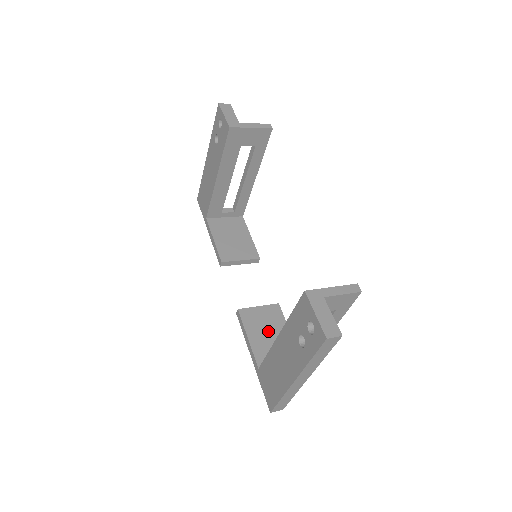
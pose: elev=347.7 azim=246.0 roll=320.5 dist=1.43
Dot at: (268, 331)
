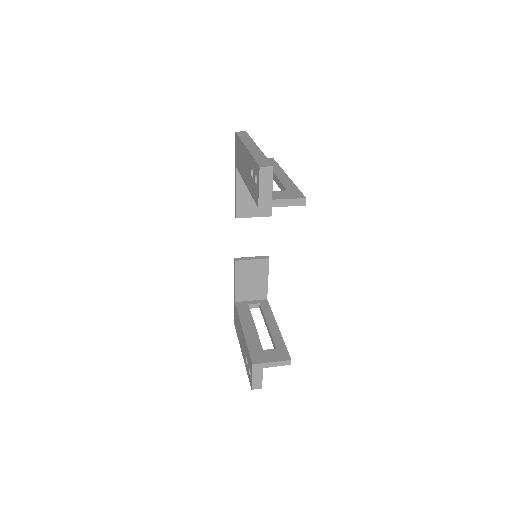
Dot at: (252, 279)
